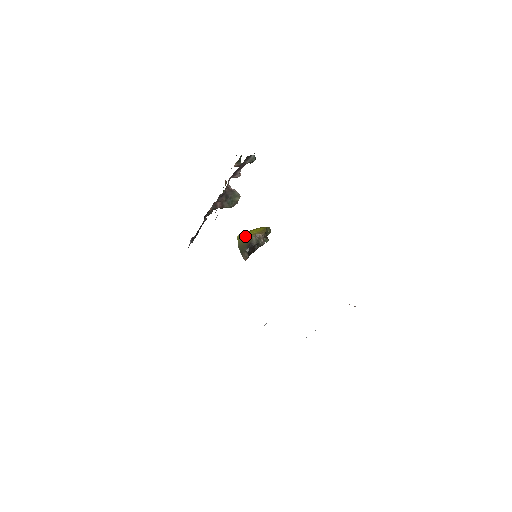
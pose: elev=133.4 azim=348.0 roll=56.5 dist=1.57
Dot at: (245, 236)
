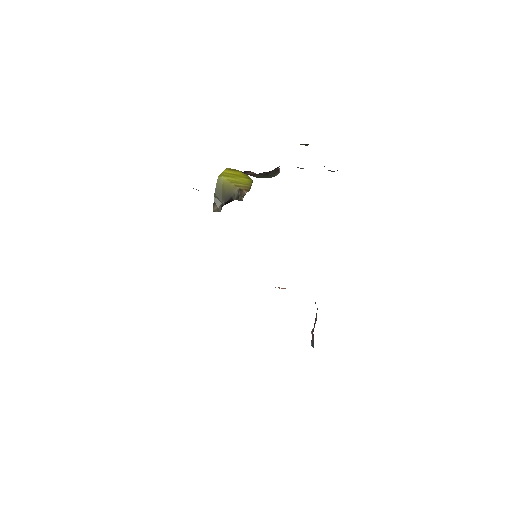
Dot at: (228, 183)
